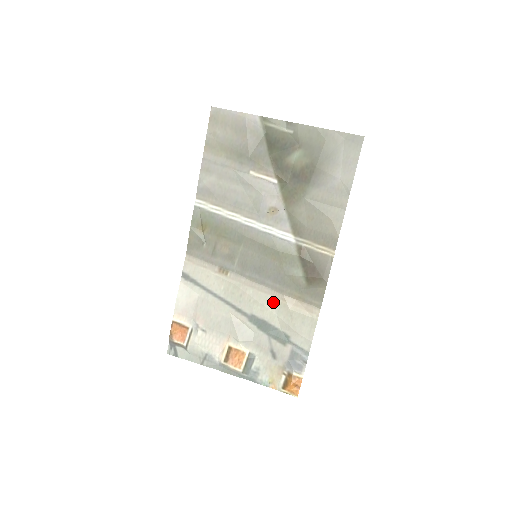
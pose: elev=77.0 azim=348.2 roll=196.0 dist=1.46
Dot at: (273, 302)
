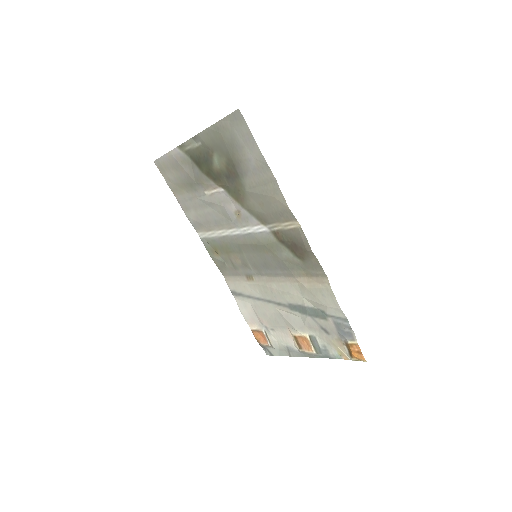
Dot at: (293, 287)
